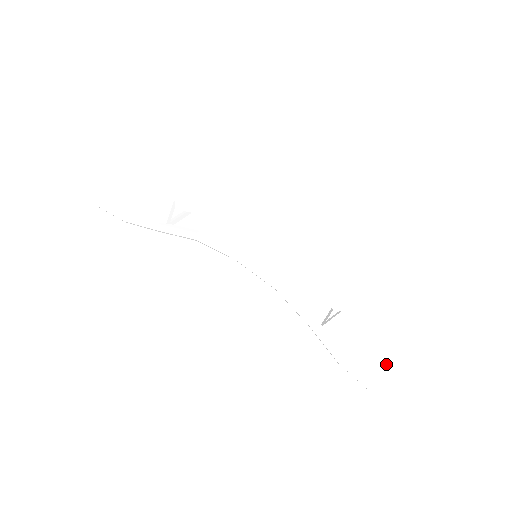
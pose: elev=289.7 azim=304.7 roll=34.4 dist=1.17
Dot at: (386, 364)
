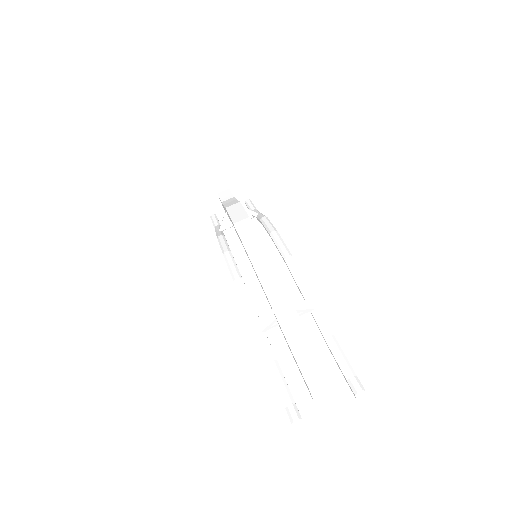
Dot at: occluded
